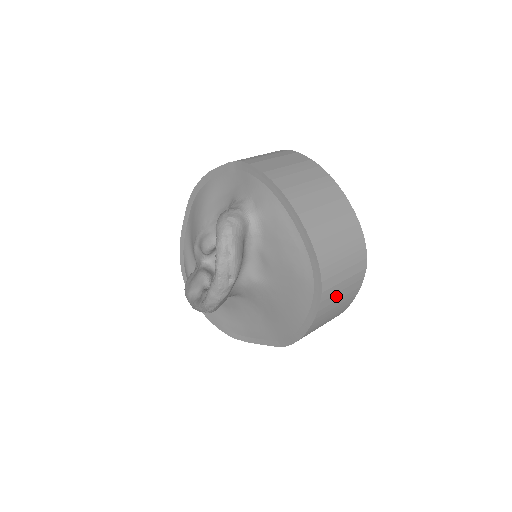
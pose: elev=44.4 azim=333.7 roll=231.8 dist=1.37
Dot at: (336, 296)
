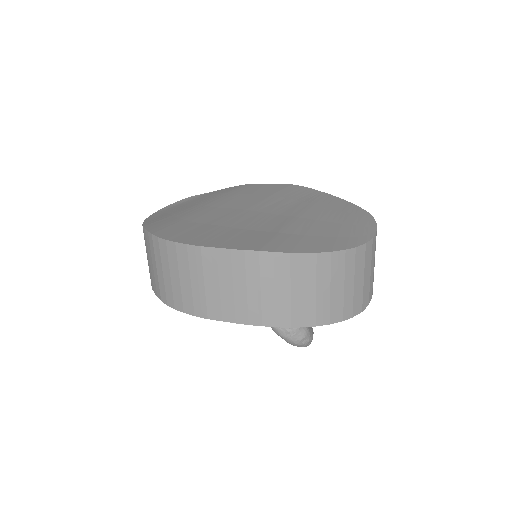
Dot at: occluded
